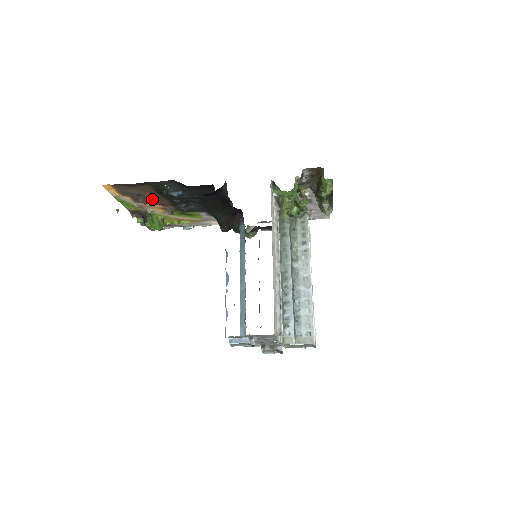
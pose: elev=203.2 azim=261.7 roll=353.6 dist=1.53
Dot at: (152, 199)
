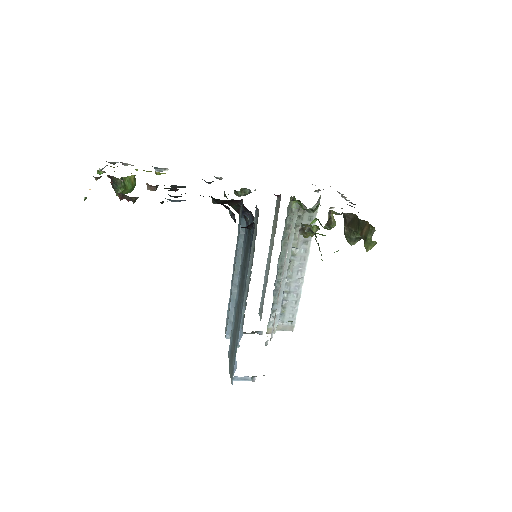
Dot at: occluded
